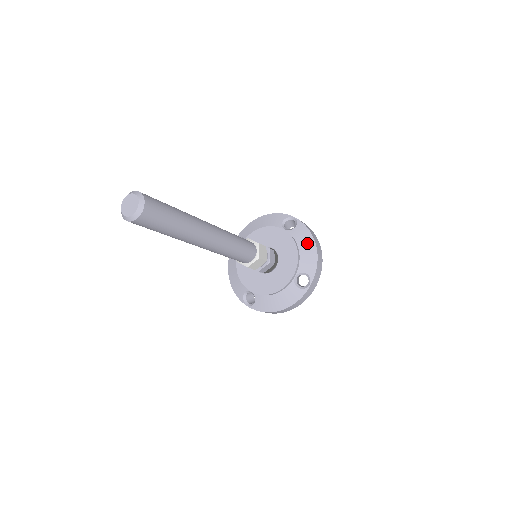
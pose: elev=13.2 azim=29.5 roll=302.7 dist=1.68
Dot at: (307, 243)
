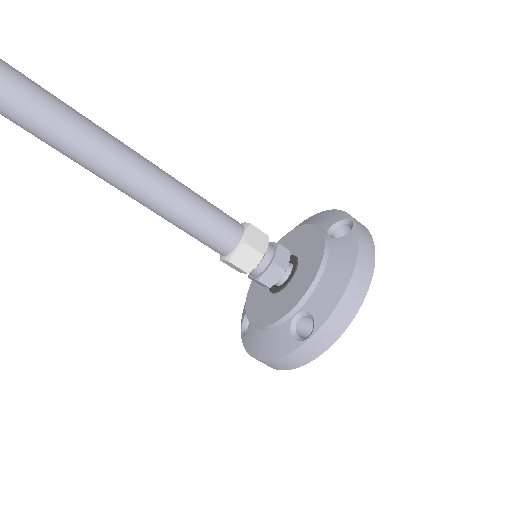
Dot at: (312, 220)
